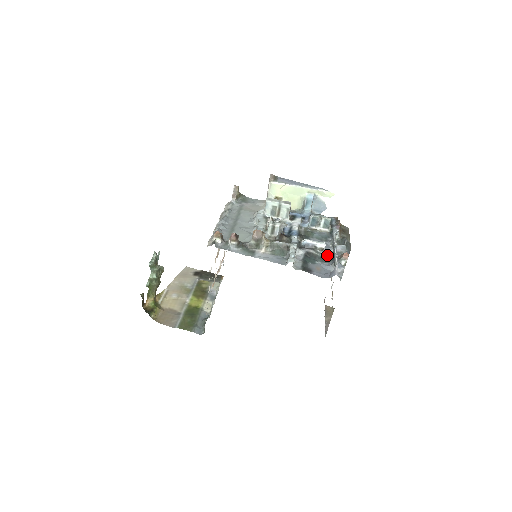
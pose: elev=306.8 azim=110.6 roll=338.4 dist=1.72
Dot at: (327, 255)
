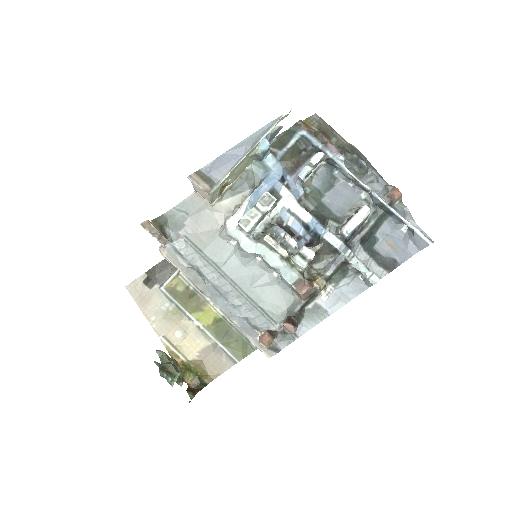
Dot at: (373, 212)
